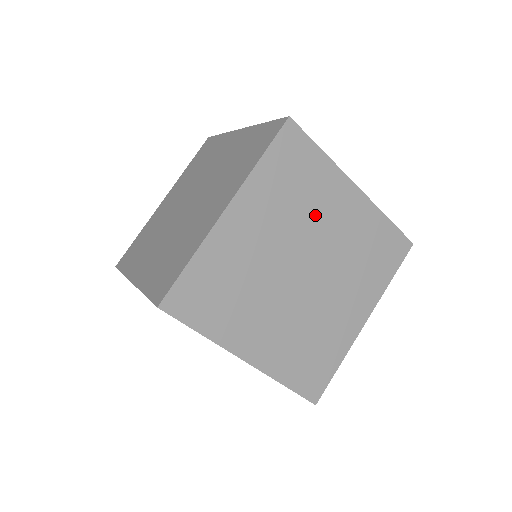
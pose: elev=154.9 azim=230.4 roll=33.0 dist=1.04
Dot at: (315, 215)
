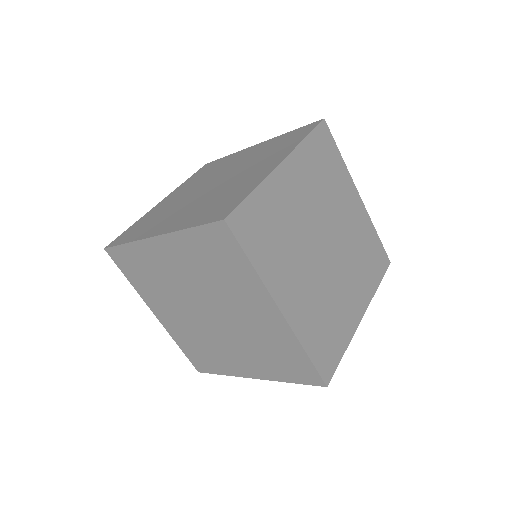
Dot at: (335, 202)
